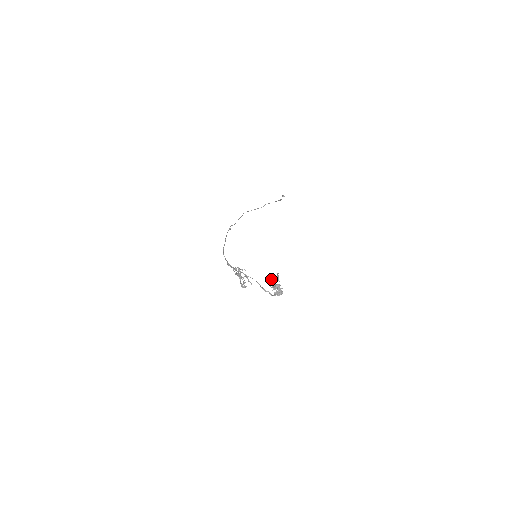
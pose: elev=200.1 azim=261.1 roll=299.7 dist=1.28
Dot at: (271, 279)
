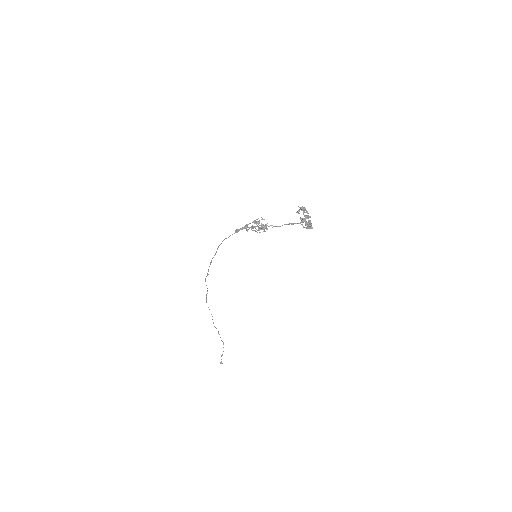
Dot at: (302, 207)
